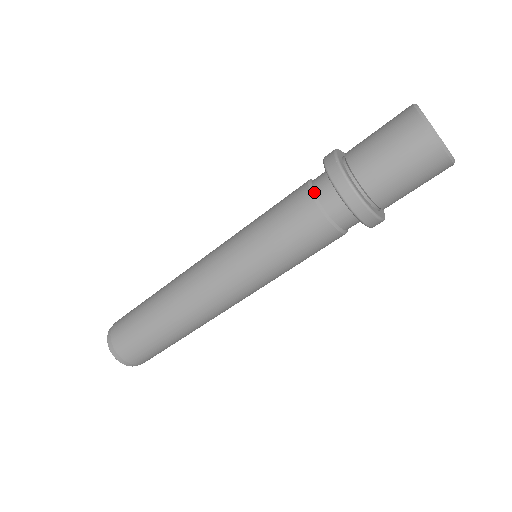
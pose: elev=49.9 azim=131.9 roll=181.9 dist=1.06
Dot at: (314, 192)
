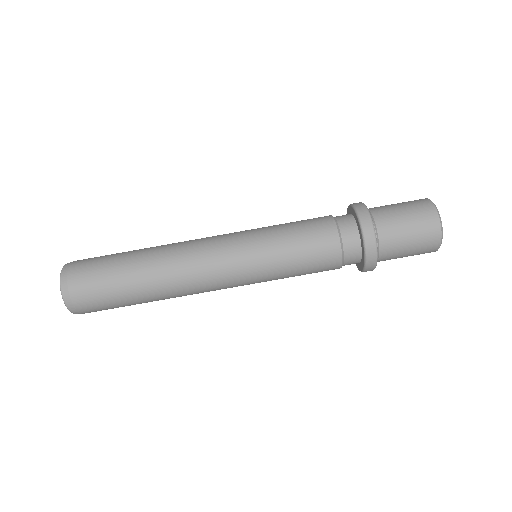
Dot at: (334, 217)
